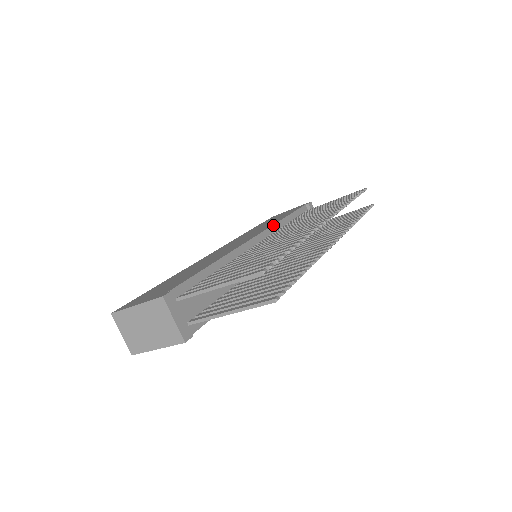
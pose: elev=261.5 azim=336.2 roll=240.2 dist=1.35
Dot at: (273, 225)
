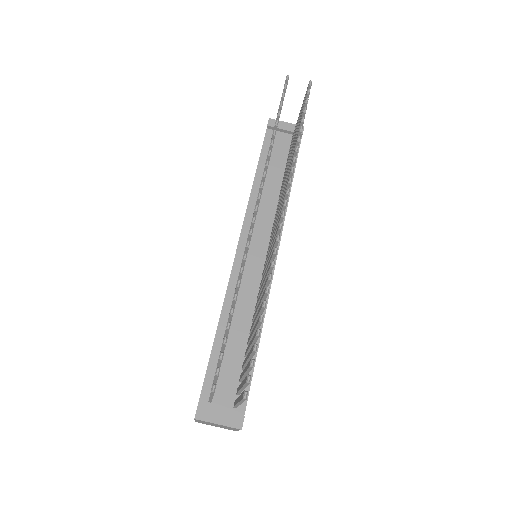
Dot at: (247, 207)
